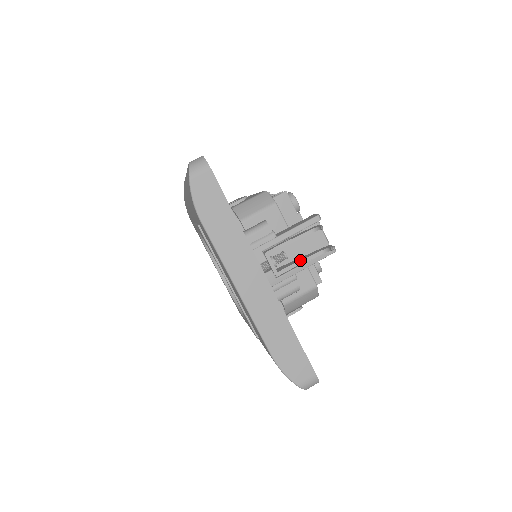
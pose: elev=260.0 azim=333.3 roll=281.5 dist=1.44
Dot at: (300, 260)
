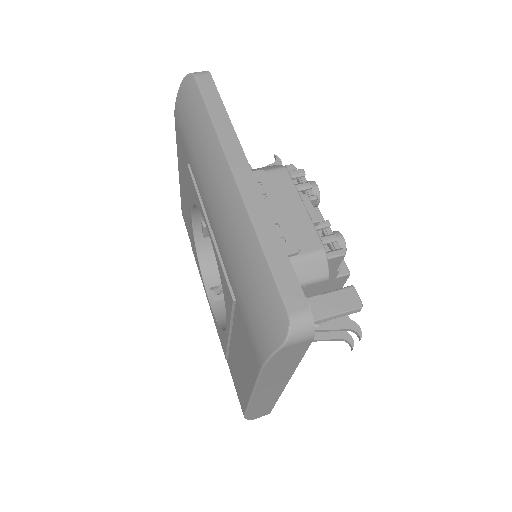
Dot at: (316, 340)
